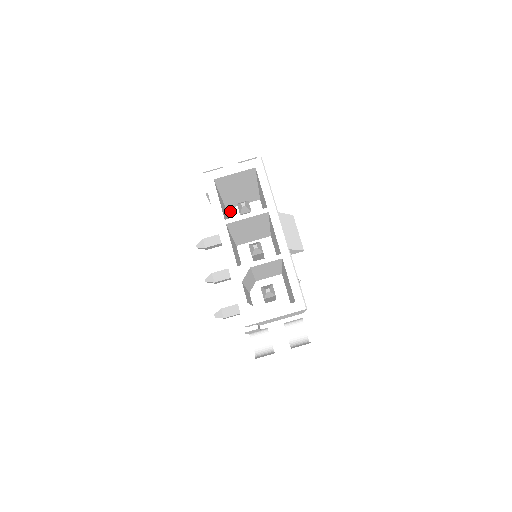
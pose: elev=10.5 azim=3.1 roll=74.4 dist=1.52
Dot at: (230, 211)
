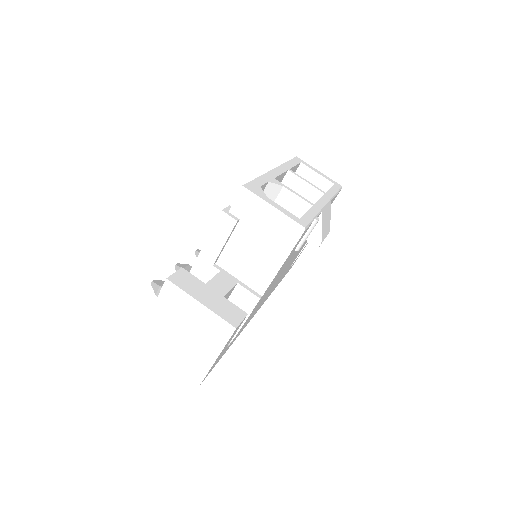
Dot at: occluded
